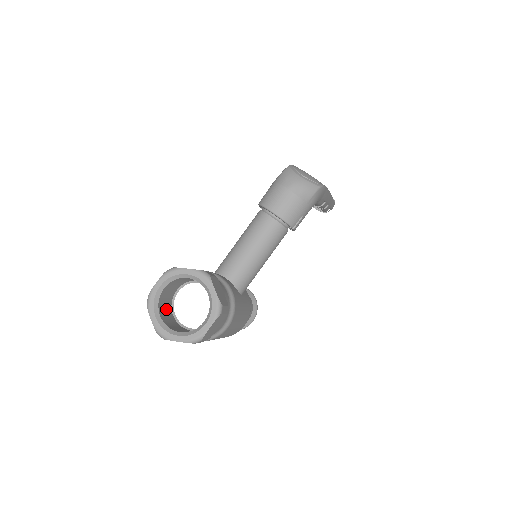
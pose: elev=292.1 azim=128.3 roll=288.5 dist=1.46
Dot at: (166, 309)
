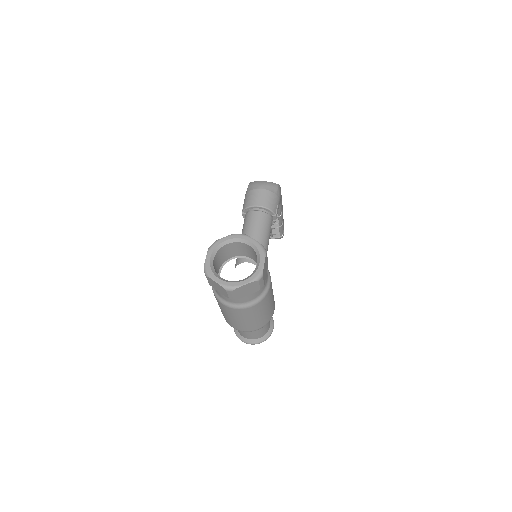
Dot at: occluded
